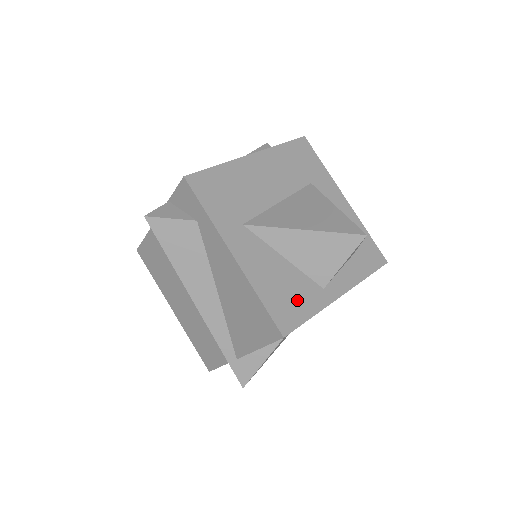
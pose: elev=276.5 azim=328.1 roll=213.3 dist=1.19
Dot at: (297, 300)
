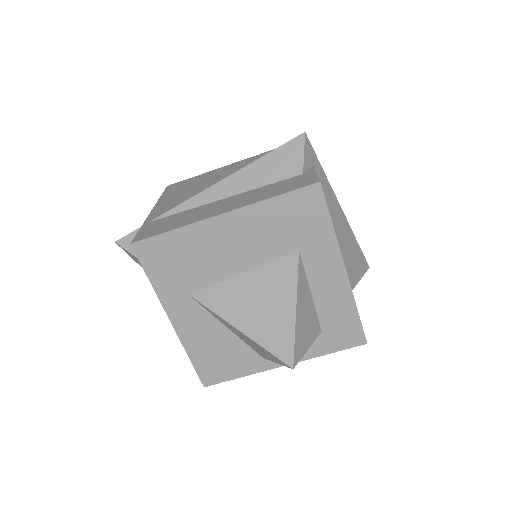
Dot at: (229, 363)
